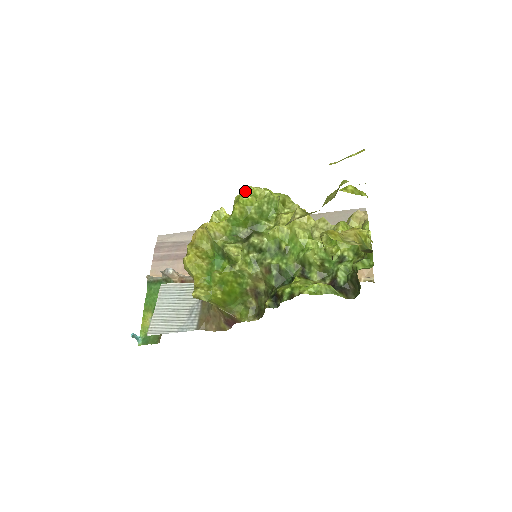
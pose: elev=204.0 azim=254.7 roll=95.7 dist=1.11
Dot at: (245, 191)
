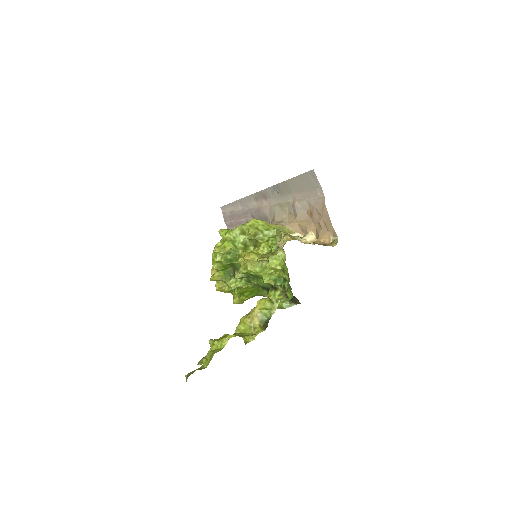
Dot at: (213, 253)
